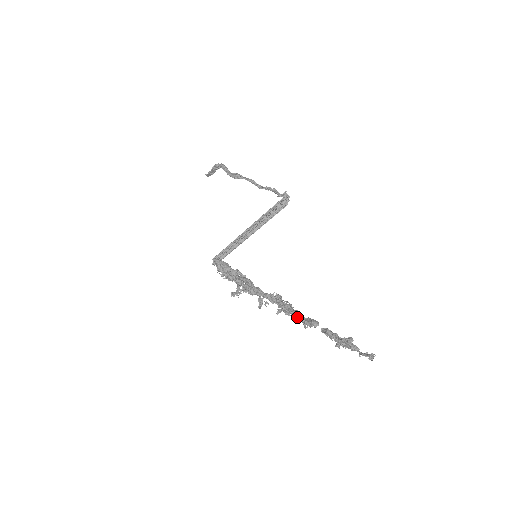
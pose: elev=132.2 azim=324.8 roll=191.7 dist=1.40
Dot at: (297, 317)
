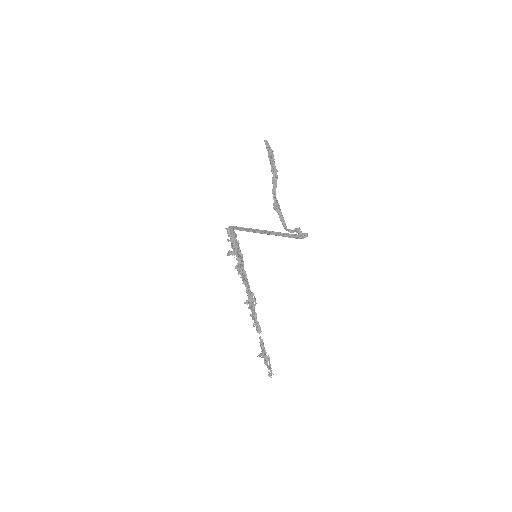
Dot at: (253, 318)
